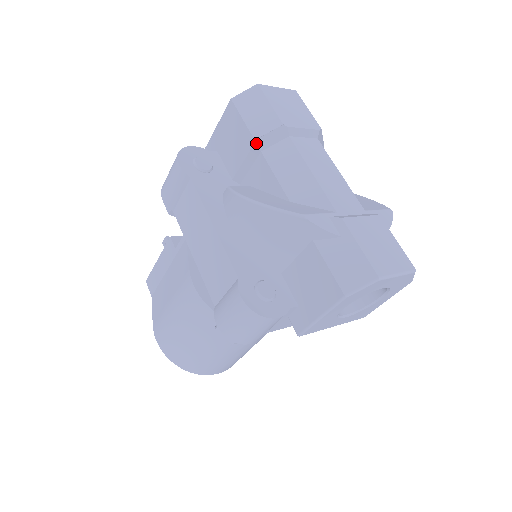
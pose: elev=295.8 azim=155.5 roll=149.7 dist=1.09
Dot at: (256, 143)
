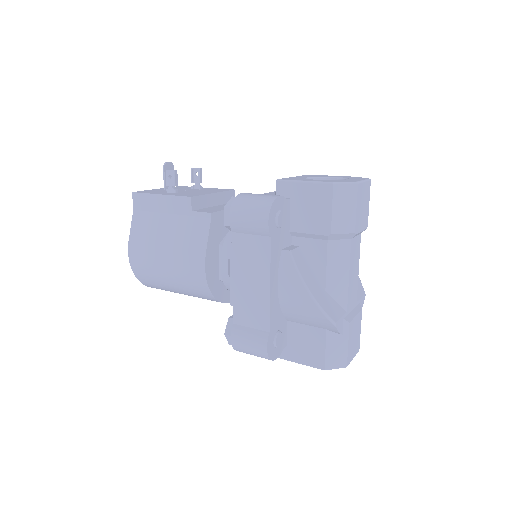
Dot at: (330, 236)
